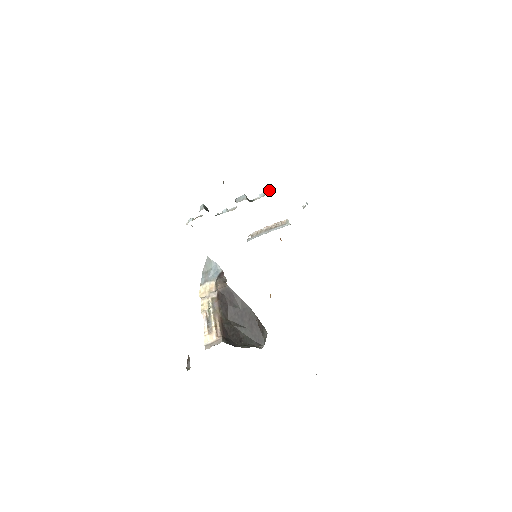
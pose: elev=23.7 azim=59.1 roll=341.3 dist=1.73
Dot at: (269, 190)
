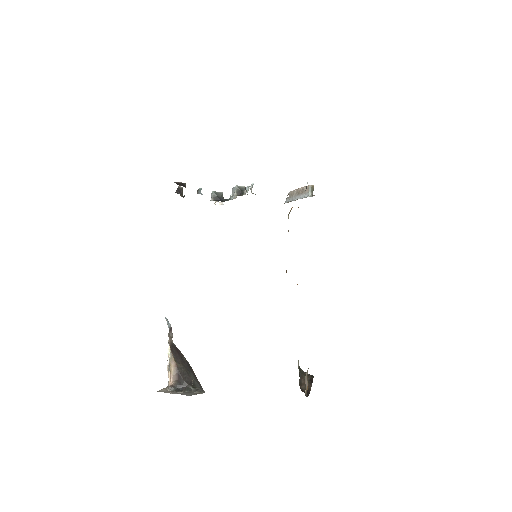
Dot at: (251, 184)
